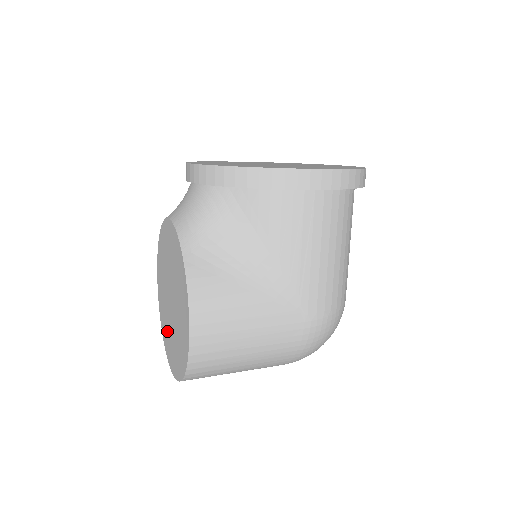
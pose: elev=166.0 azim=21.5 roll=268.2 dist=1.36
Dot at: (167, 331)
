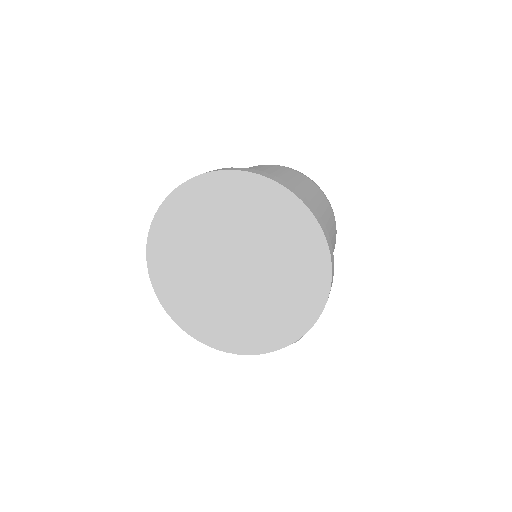
Dot at: occluded
